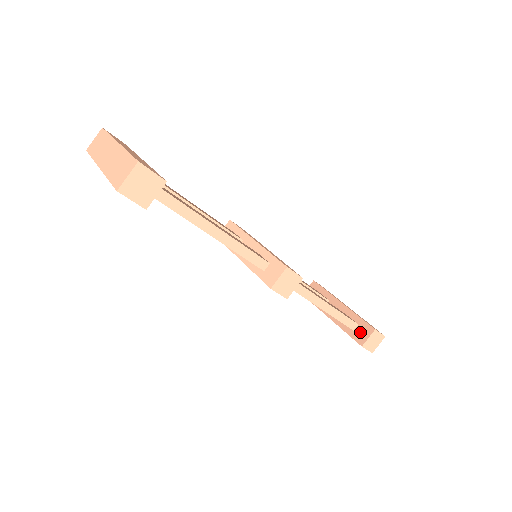
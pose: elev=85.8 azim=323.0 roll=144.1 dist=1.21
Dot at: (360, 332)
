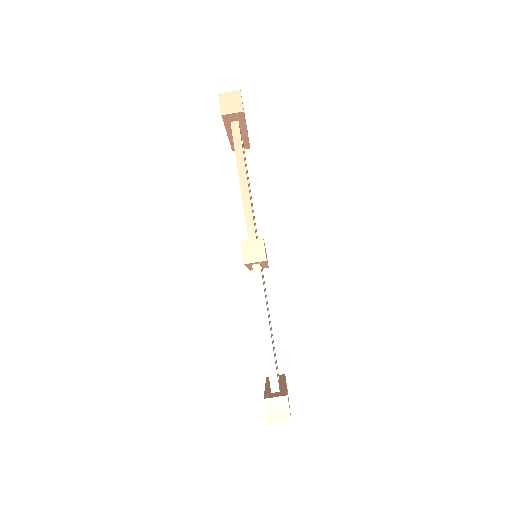
Dot at: (275, 394)
